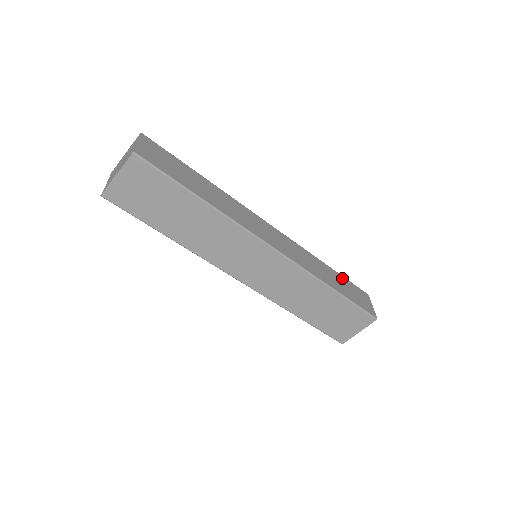
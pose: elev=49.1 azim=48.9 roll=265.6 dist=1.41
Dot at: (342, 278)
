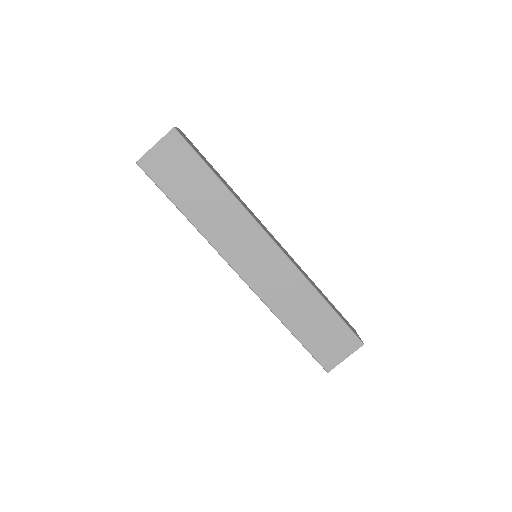
Dot at: occluded
